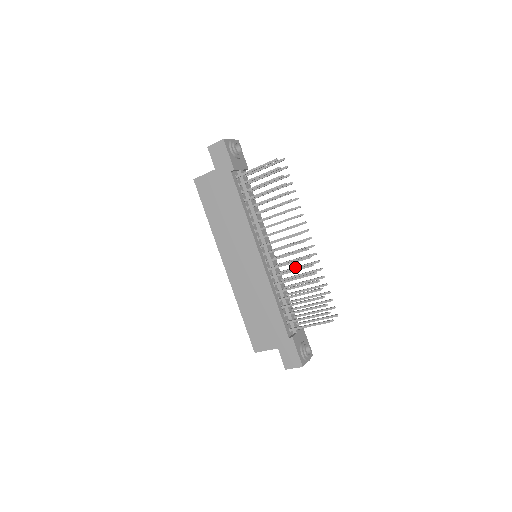
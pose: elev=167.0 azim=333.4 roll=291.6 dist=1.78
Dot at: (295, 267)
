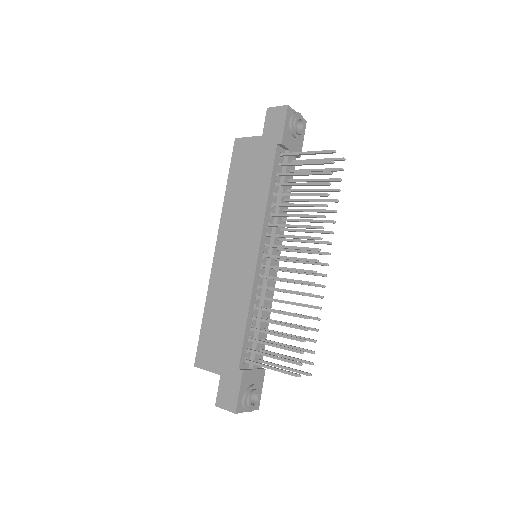
Dot at: occluded
